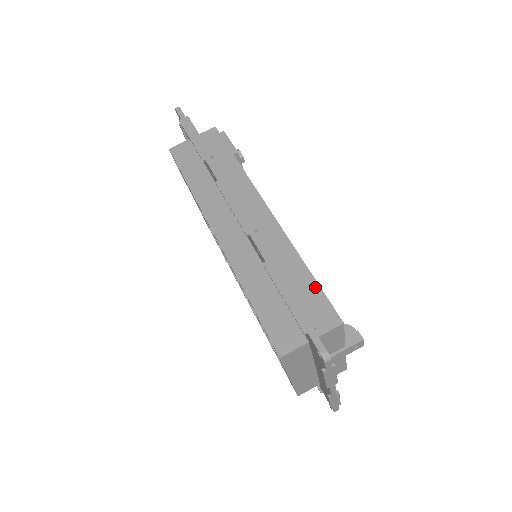
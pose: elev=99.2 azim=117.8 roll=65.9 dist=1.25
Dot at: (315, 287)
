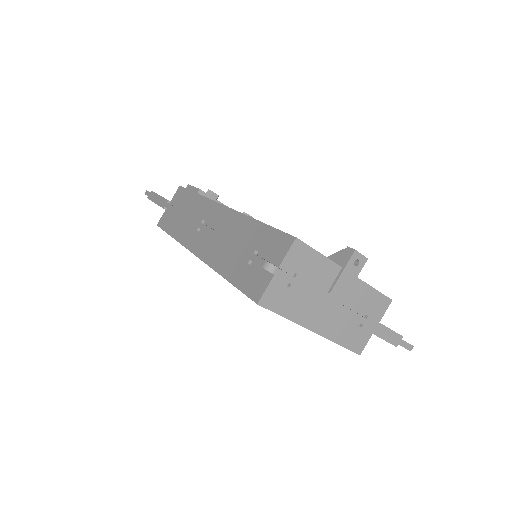
Dot at: (268, 230)
